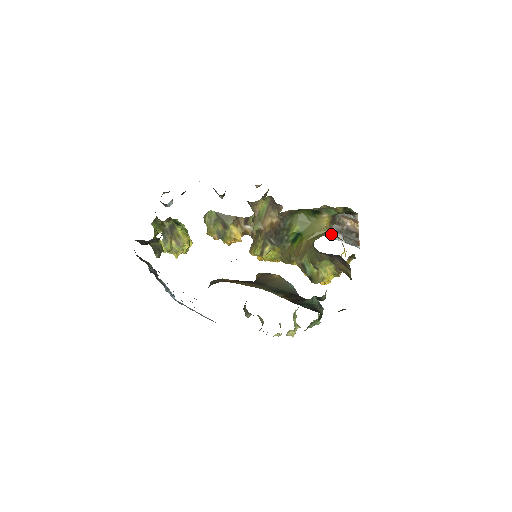
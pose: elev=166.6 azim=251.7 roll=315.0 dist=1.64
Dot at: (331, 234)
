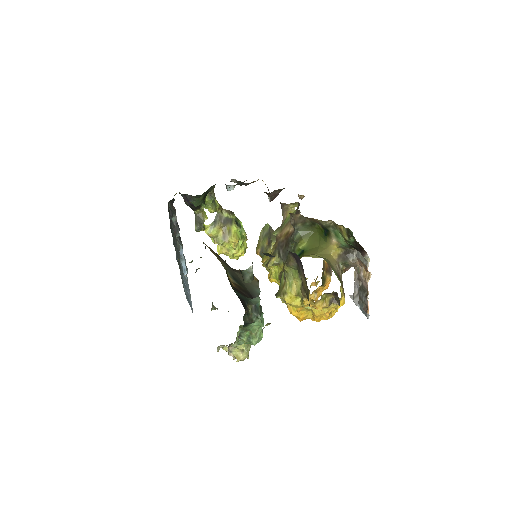
Dot at: (328, 262)
